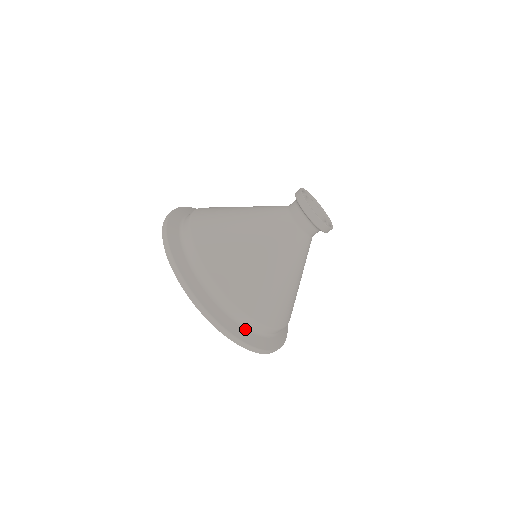
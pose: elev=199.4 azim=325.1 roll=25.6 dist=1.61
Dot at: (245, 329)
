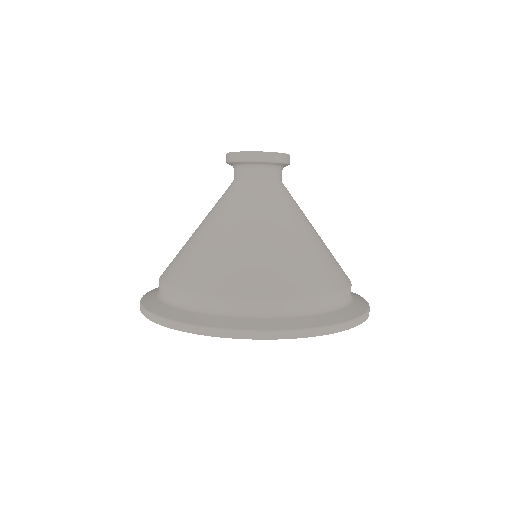
Dot at: (227, 317)
